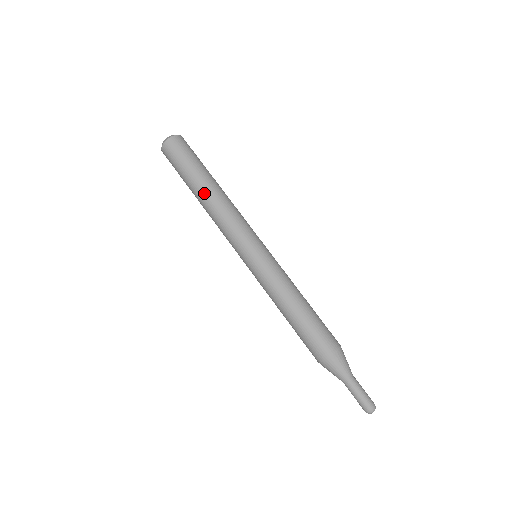
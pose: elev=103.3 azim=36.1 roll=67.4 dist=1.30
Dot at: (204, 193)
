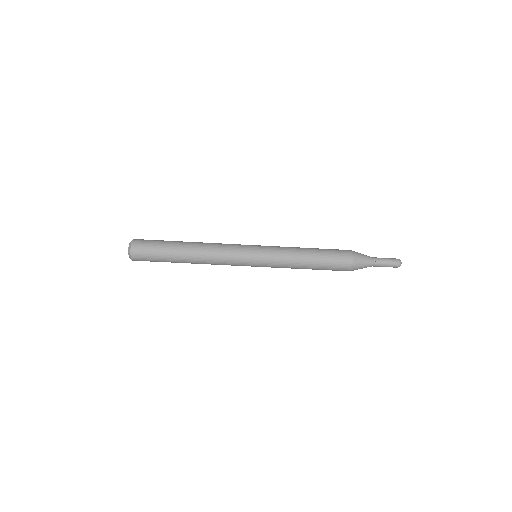
Dot at: (189, 253)
